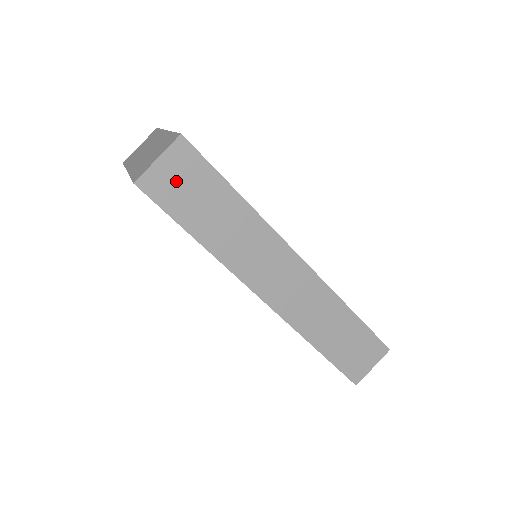
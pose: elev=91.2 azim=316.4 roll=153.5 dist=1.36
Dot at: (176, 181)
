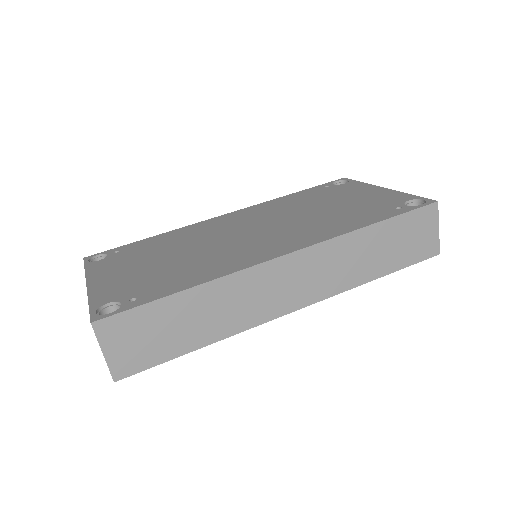
Dot at: (134, 345)
